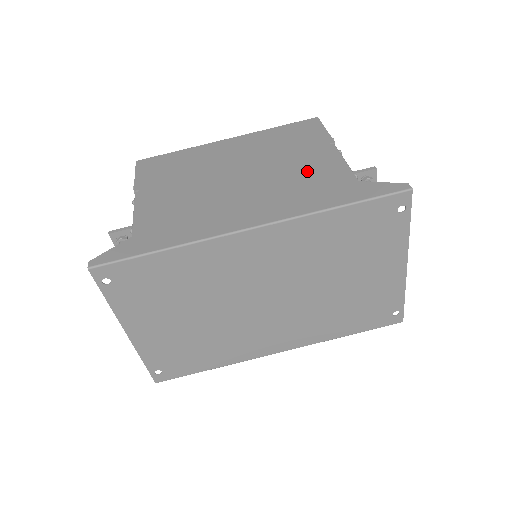
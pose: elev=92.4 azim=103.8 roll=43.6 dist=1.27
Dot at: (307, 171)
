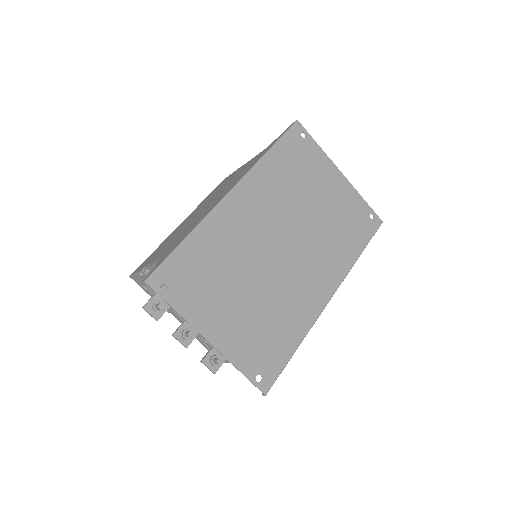
Dot at: occluded
